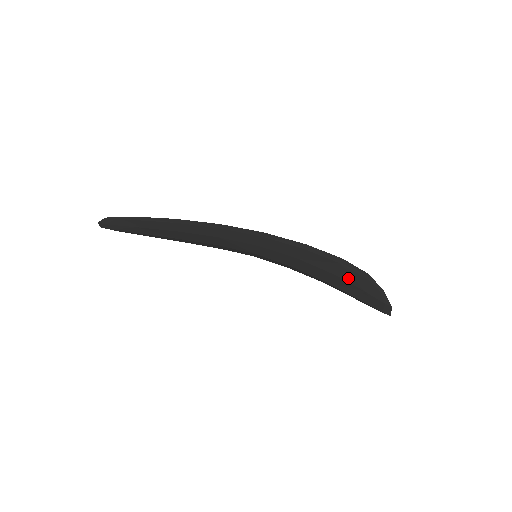
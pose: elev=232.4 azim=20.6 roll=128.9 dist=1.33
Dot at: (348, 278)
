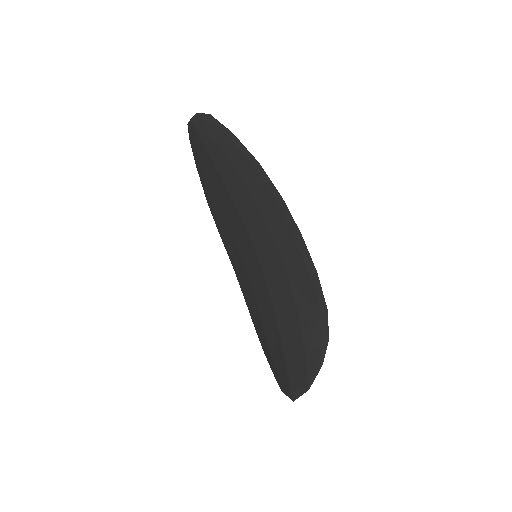
Dot at: (308, 332)
